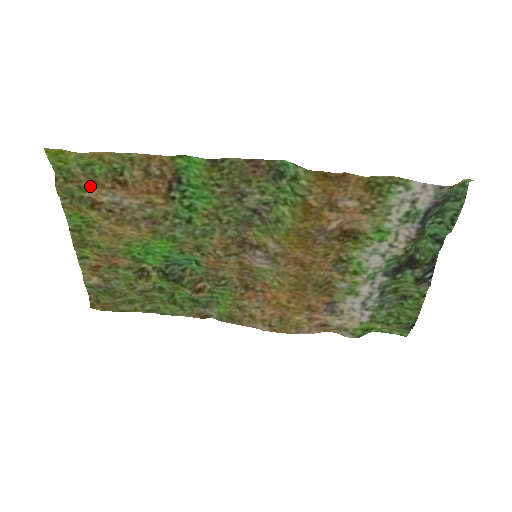
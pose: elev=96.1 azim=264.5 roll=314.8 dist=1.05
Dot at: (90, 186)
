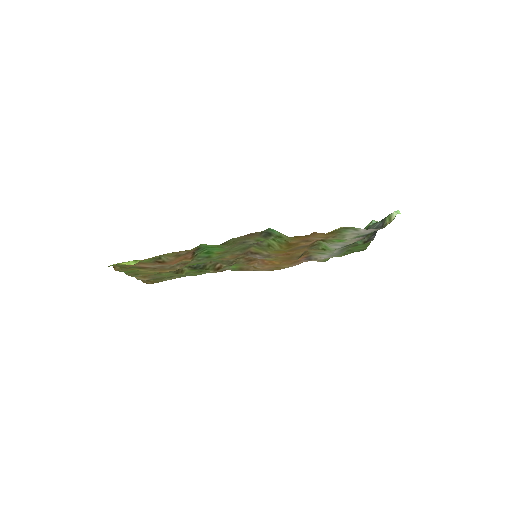
Dot at: (138, 264)
